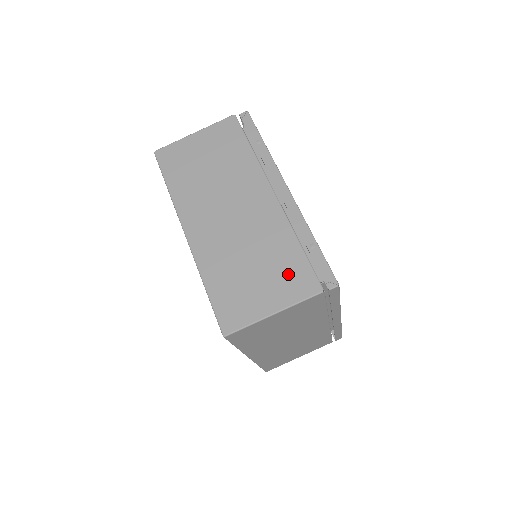
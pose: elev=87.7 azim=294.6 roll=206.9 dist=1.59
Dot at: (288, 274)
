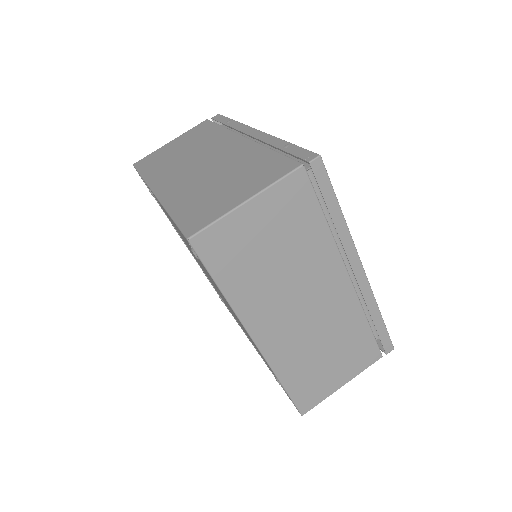
Dot at: (261, 170)
